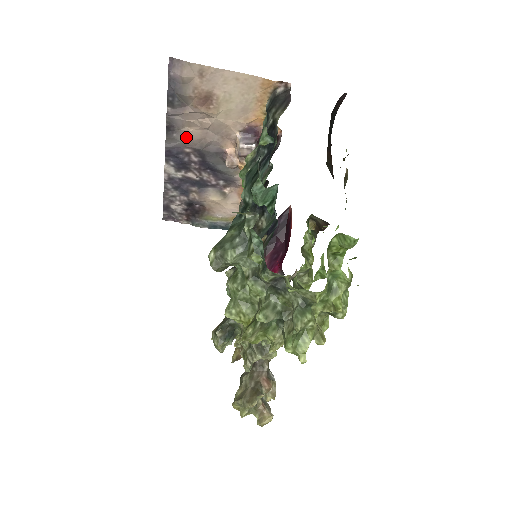
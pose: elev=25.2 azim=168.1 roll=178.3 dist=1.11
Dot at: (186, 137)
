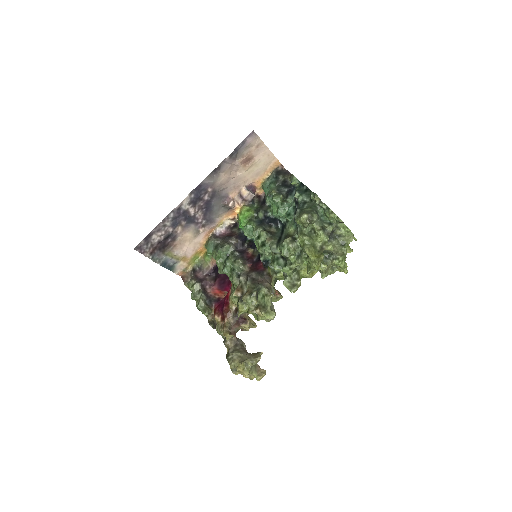
Dot at: (217, 180)
